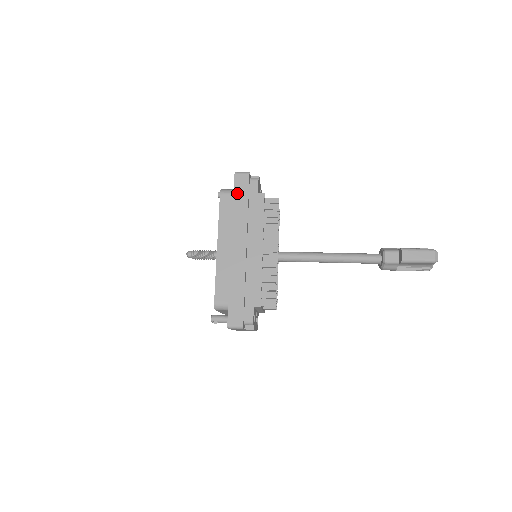
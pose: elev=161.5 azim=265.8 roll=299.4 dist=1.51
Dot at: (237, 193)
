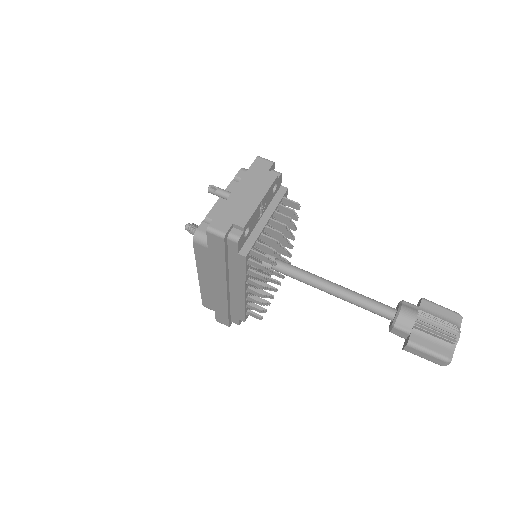
Dot at: (212, 249)
